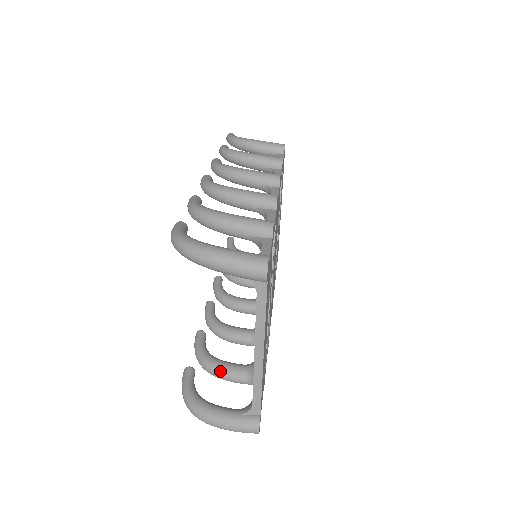
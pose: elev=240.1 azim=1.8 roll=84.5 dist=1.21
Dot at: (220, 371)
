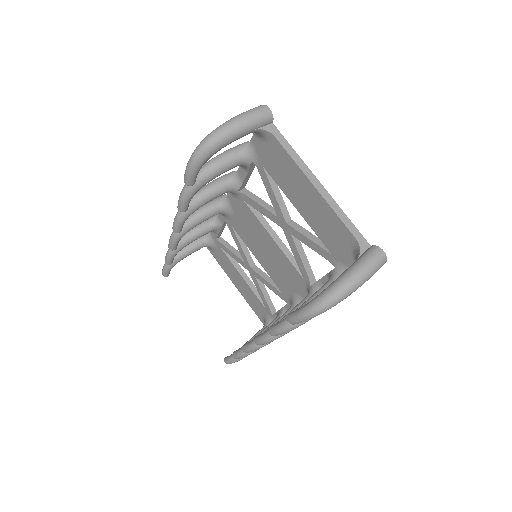
Dot at: occluded
